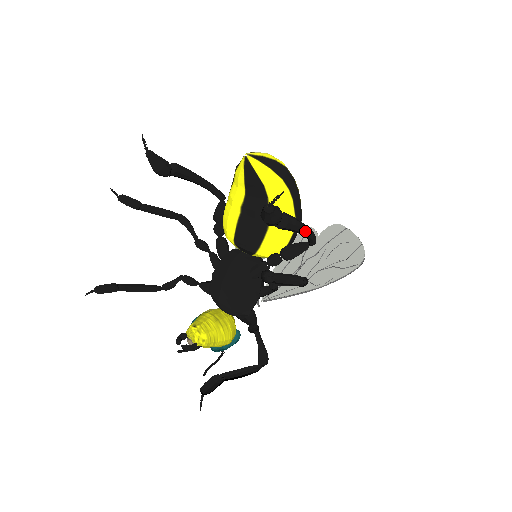
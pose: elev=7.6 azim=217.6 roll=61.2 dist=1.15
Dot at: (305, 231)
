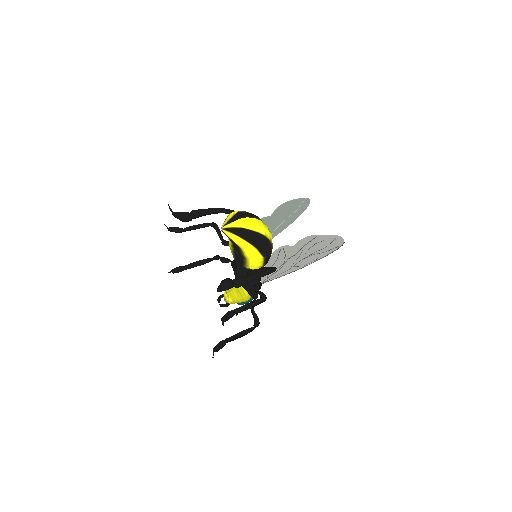
Dot at: occluded
